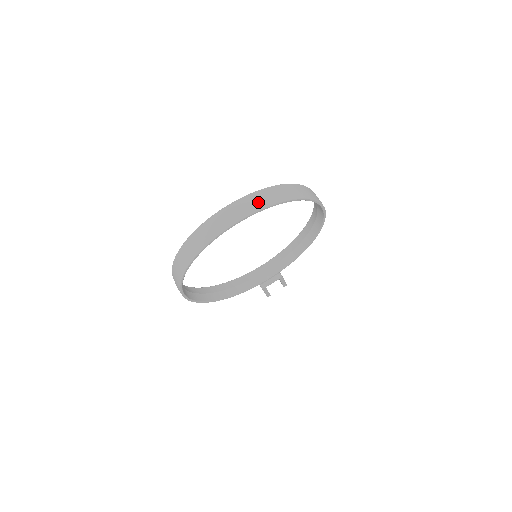
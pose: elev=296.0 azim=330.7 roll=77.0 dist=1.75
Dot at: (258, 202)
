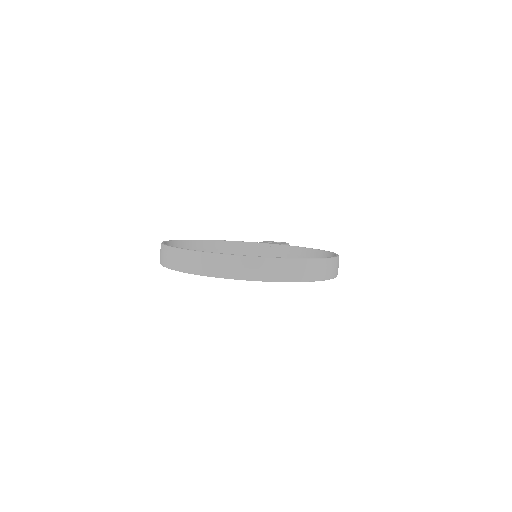
Dot at: (253, 271)
